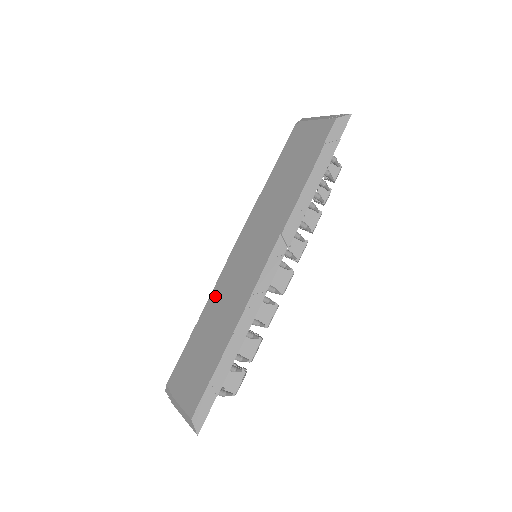
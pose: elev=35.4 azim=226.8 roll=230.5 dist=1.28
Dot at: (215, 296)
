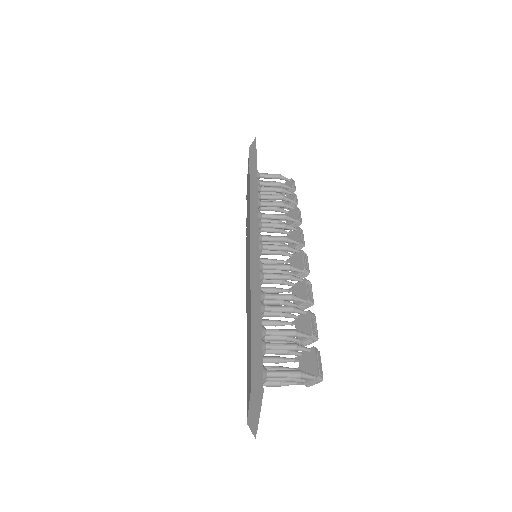
Dot at: occluded
